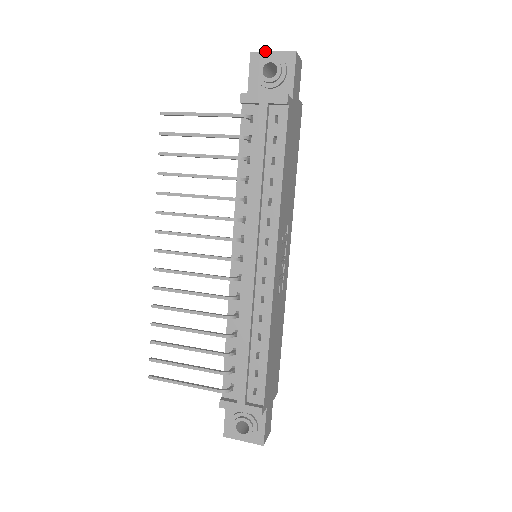
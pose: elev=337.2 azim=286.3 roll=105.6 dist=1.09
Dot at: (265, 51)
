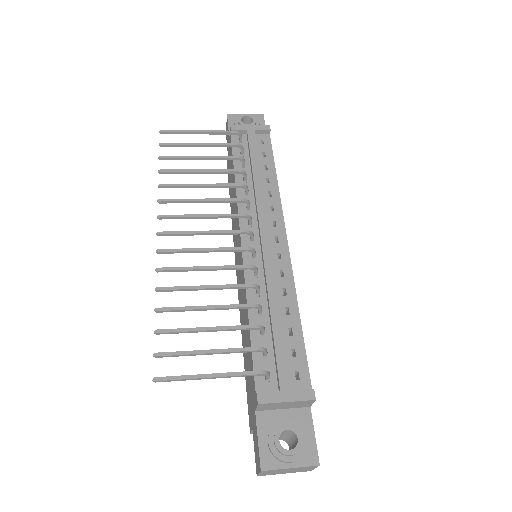
Dot at: (239, 114)
